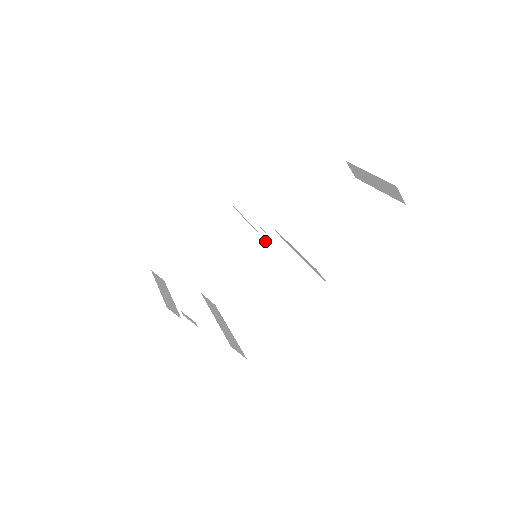
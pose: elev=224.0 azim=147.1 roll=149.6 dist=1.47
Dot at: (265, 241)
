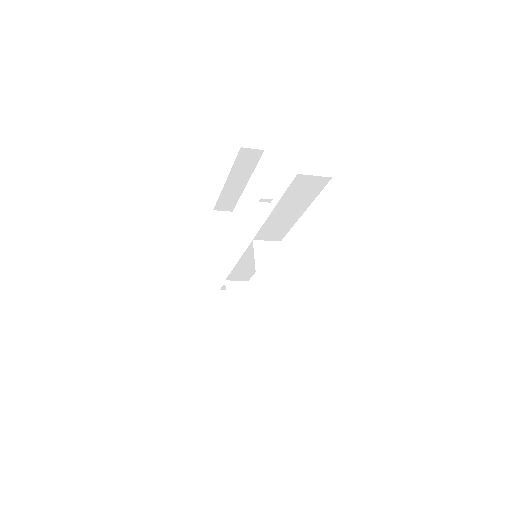
Dot at: occluded
